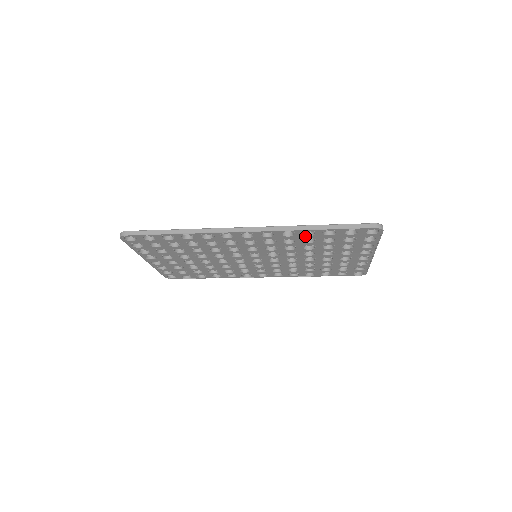
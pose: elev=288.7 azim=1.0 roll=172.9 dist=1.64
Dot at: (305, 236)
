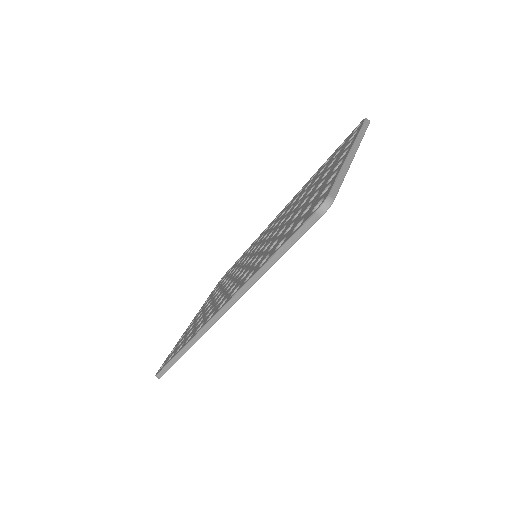
Dot at: occluded
